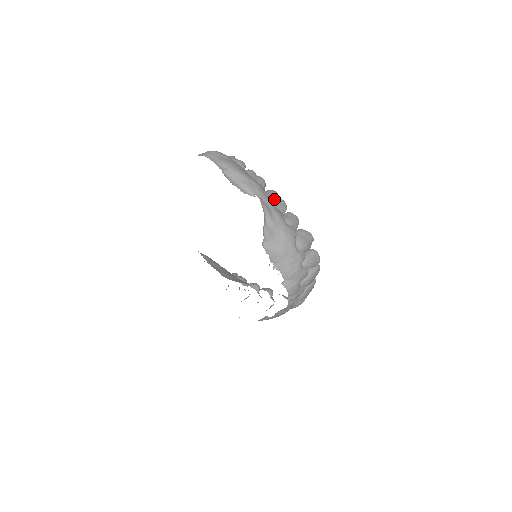
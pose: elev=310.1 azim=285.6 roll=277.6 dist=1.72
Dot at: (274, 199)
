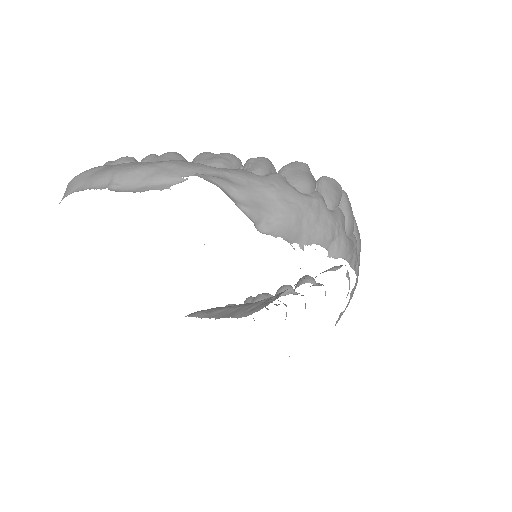
Dot at: (213, 161)
